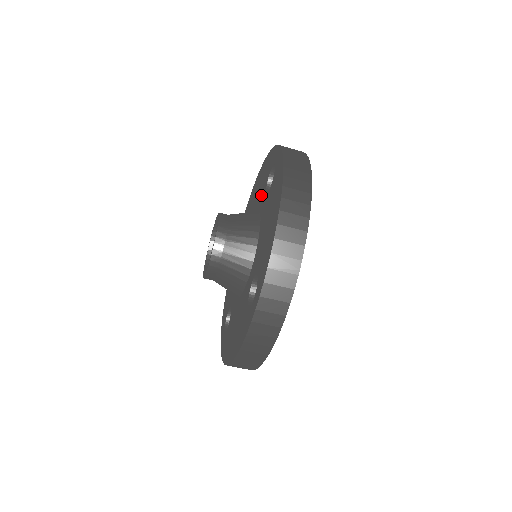
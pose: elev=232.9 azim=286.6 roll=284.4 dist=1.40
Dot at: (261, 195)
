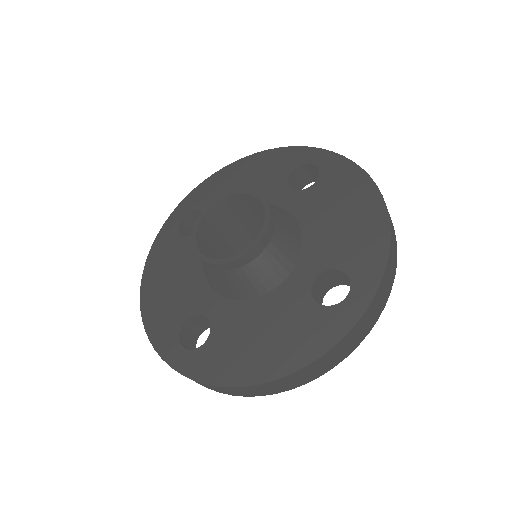
Dot at: (268, 190)
